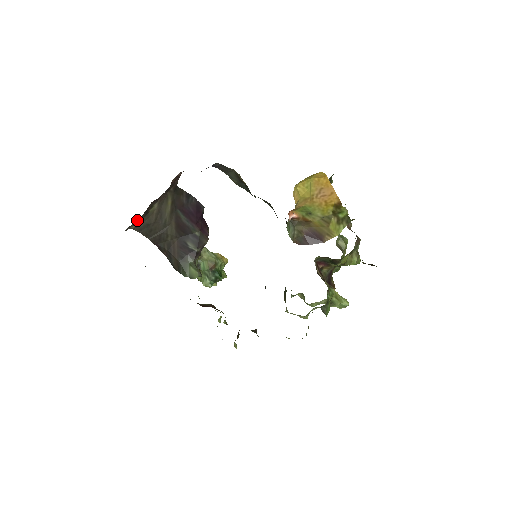
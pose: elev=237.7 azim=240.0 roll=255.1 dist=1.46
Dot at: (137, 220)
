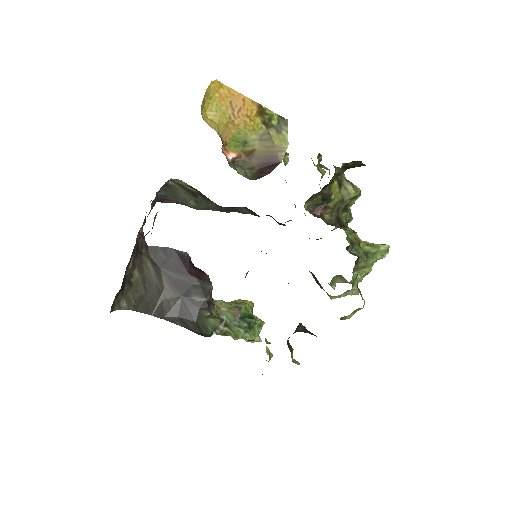
Dot at: (123, 294)
